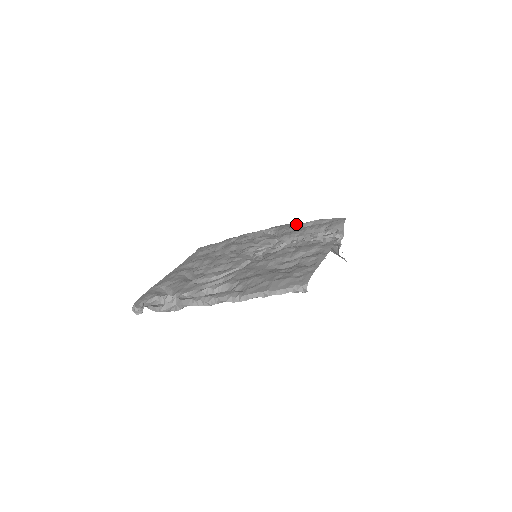
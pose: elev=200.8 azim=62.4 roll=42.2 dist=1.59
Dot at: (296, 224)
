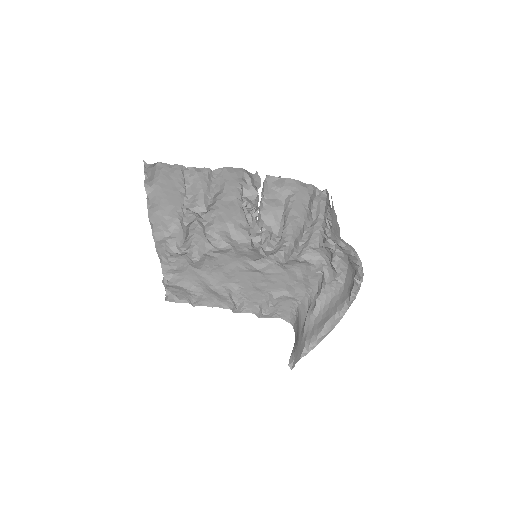
Dot at: occluded
